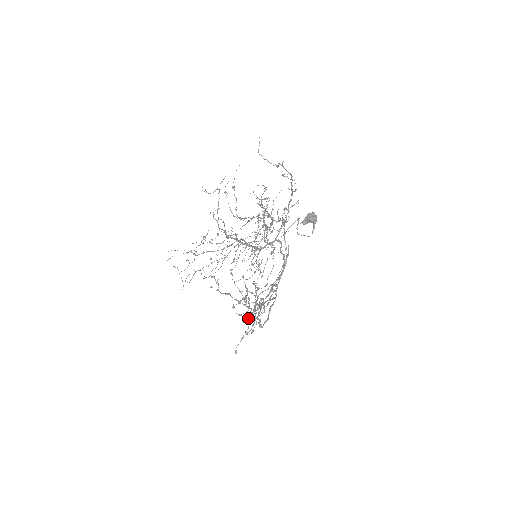
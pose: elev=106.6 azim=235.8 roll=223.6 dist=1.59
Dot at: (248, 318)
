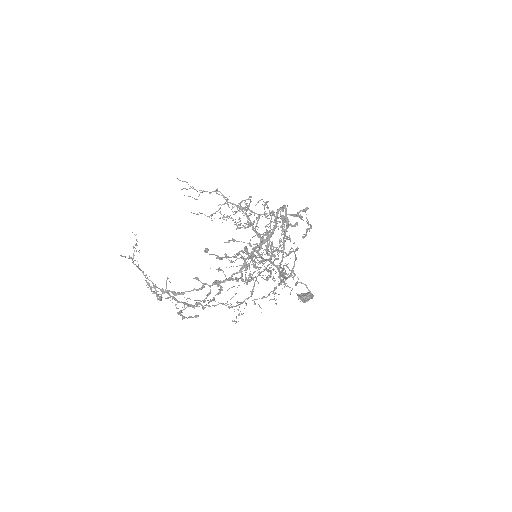
Dot at: (225, 275)
